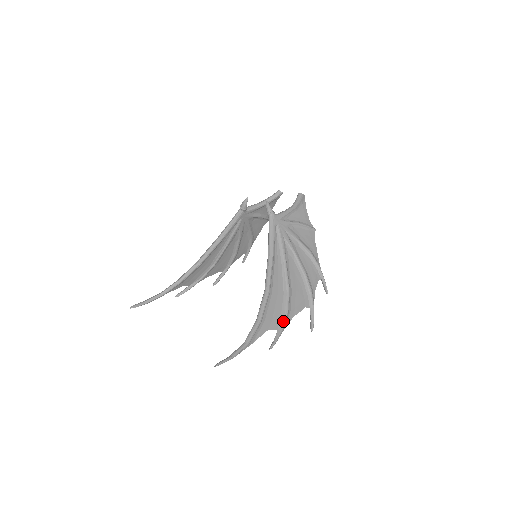
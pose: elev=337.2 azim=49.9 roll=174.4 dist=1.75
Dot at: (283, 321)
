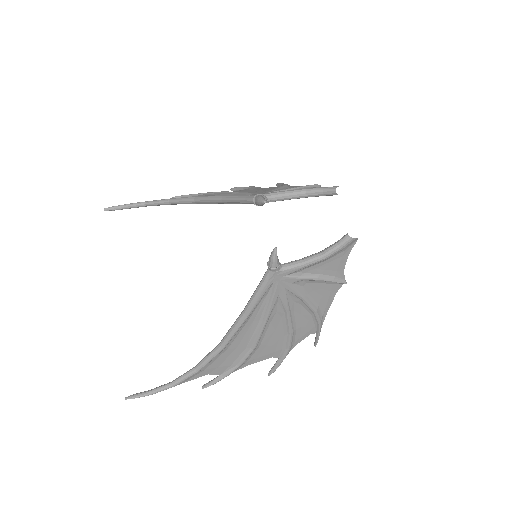
Dot at: (231, 370)
